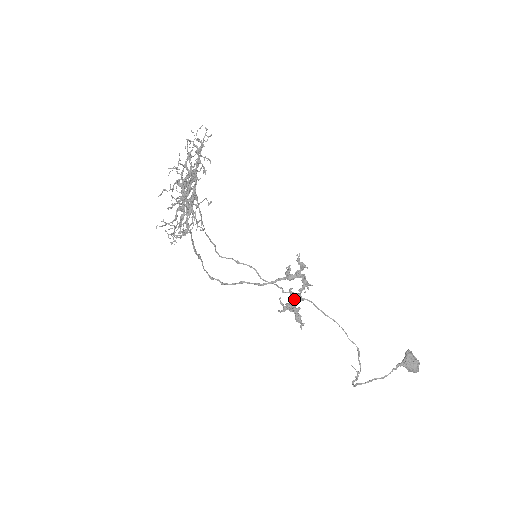
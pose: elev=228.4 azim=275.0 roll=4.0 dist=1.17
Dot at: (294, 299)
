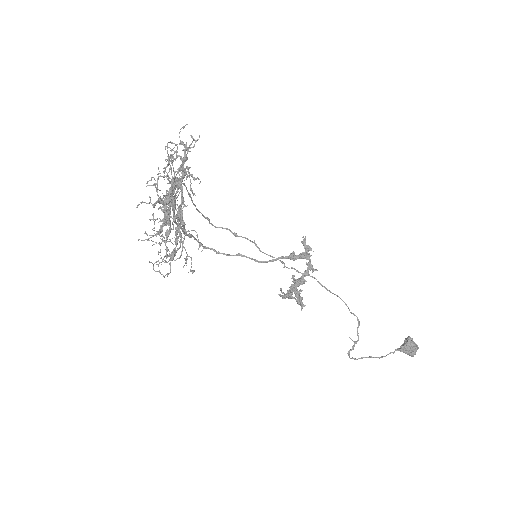
Dot at: (296, 285)
